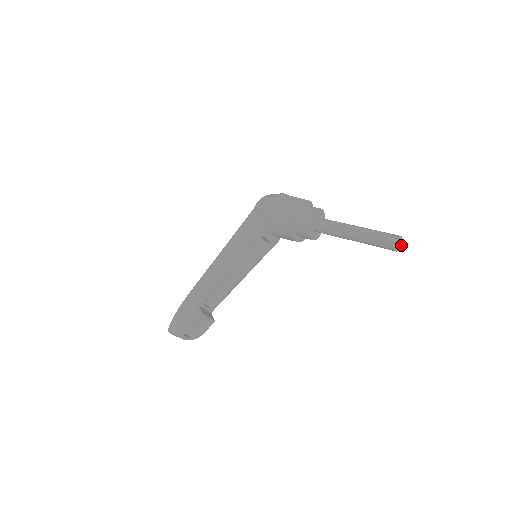
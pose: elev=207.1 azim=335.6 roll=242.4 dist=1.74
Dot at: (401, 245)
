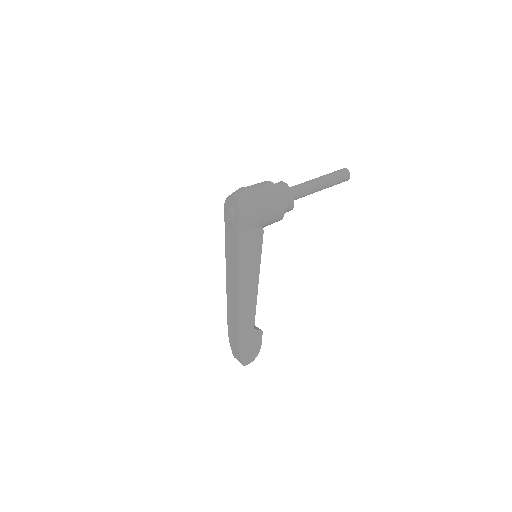
Dot at: occluded
